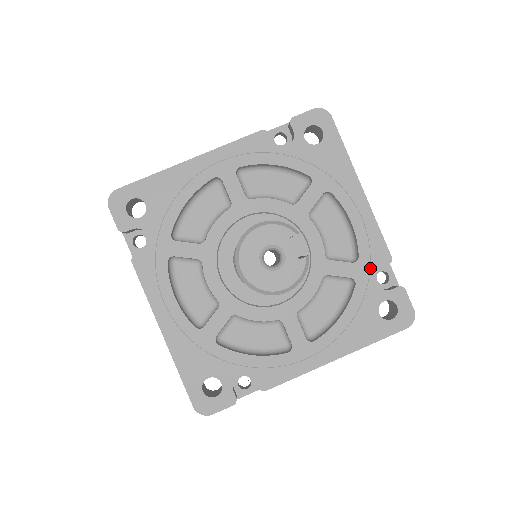
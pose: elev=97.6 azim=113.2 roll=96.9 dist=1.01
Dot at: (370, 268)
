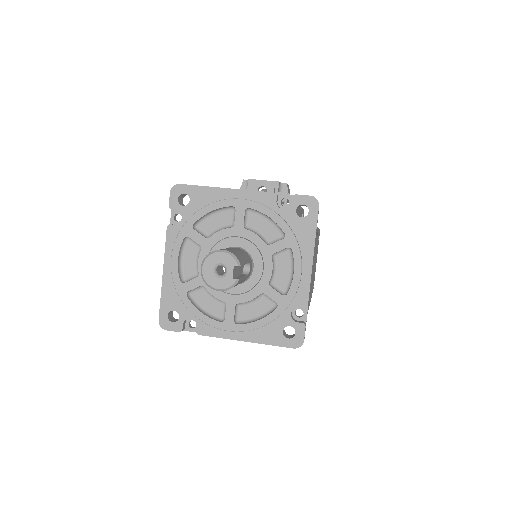
Dot at: (292, 303)
